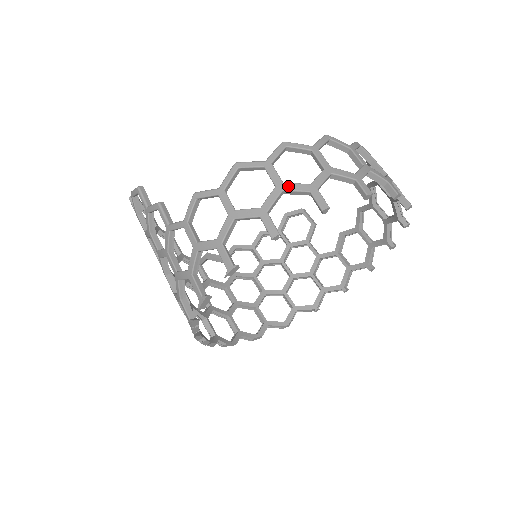
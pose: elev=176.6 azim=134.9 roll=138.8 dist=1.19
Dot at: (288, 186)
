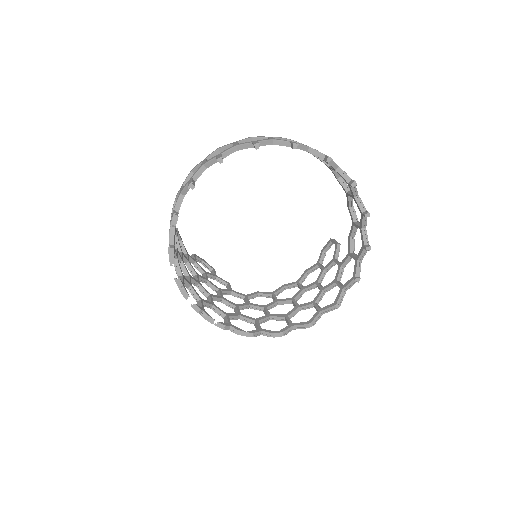
Dot at: (207, 161)
